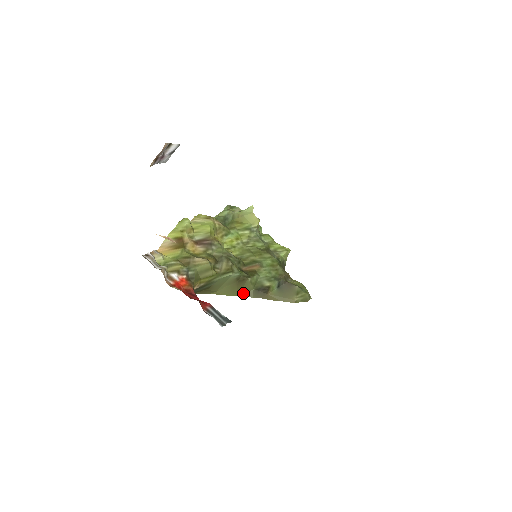
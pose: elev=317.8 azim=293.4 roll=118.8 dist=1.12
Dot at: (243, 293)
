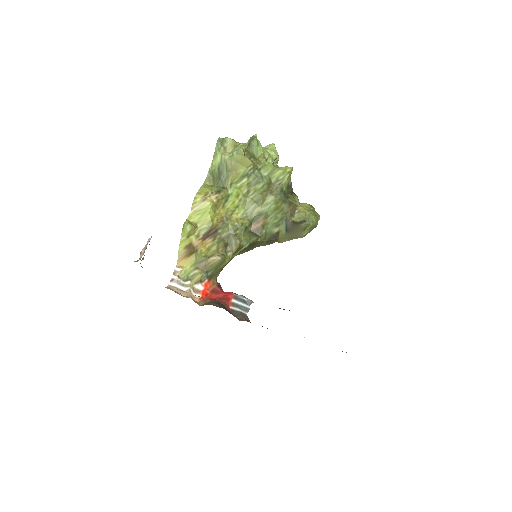
Dot at: (258, 246)
